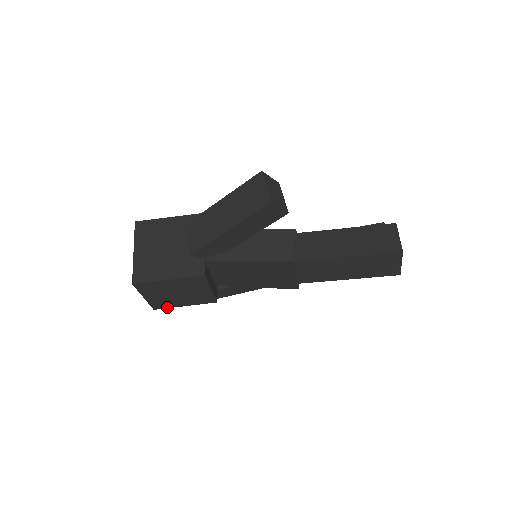
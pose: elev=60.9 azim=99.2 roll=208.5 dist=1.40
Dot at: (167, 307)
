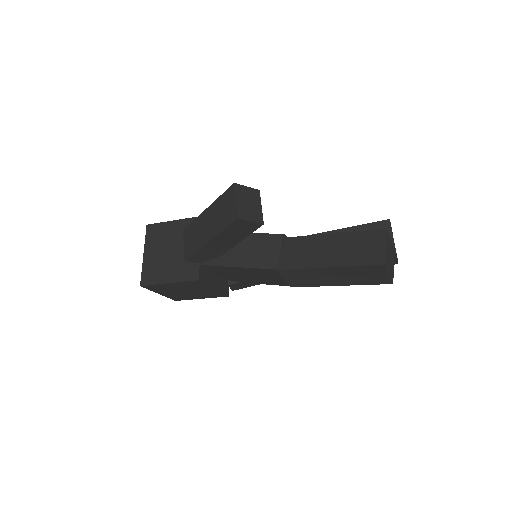
Dot at: (186, 299)
